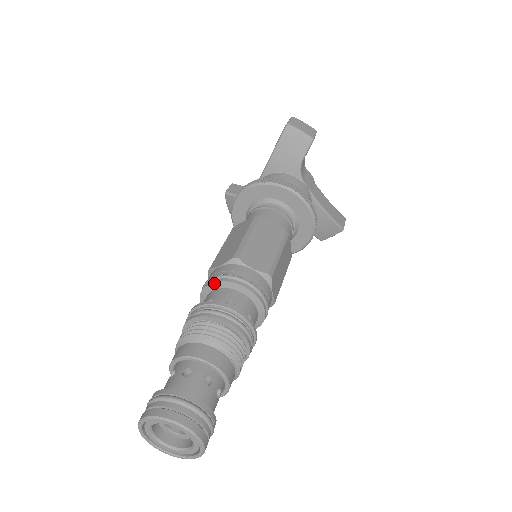
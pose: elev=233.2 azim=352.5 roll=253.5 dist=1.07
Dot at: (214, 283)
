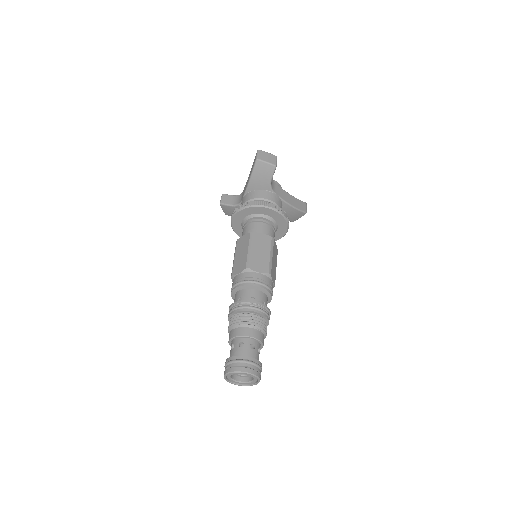
Dot at: (239, 287)
